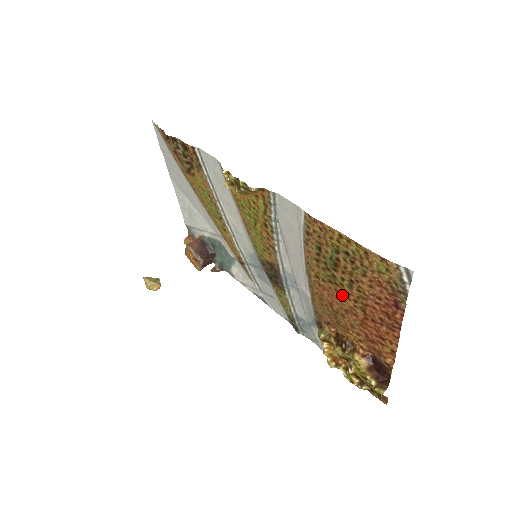
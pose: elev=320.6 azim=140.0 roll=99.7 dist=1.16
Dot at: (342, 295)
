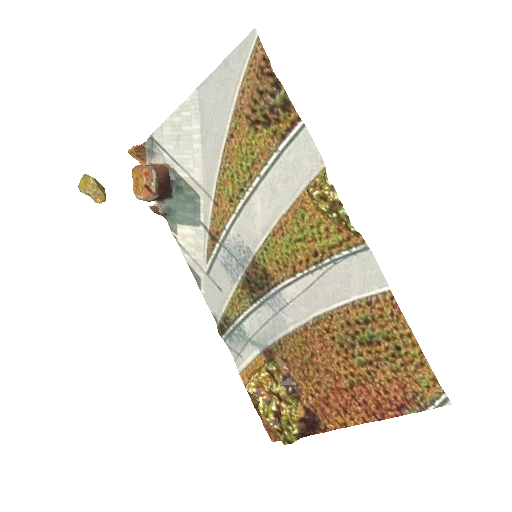
Dot at: (341, 360)
